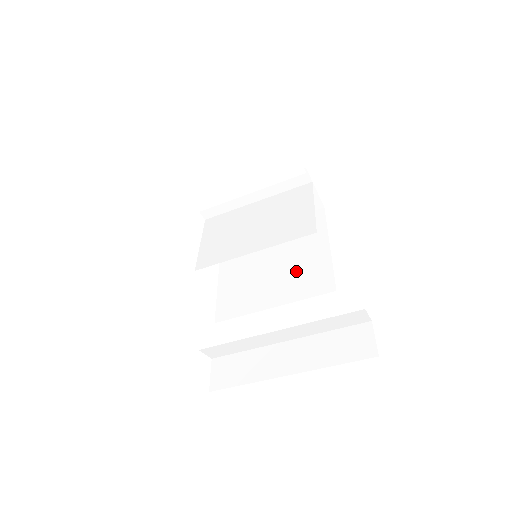
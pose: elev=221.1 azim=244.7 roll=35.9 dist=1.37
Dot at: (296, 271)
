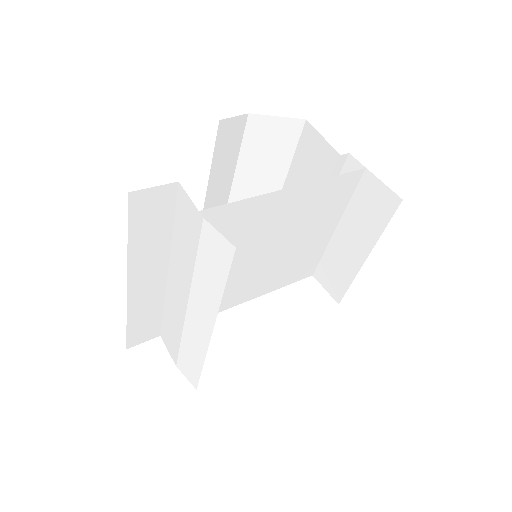
Dot at: occluded
